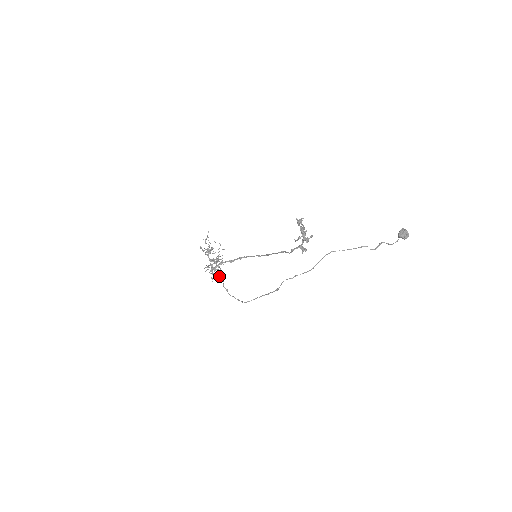
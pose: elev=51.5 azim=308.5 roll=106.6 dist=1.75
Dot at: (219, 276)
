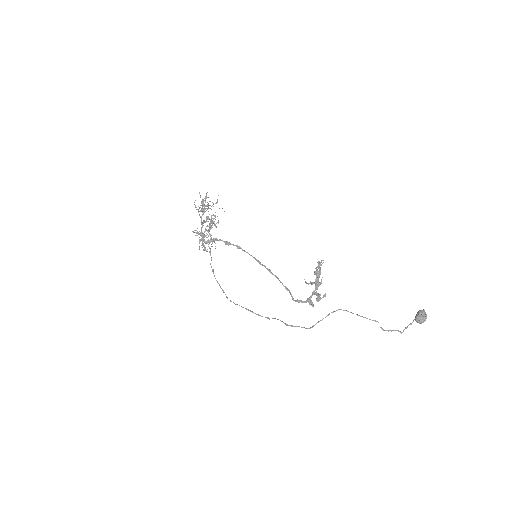
Dot at: occluded
